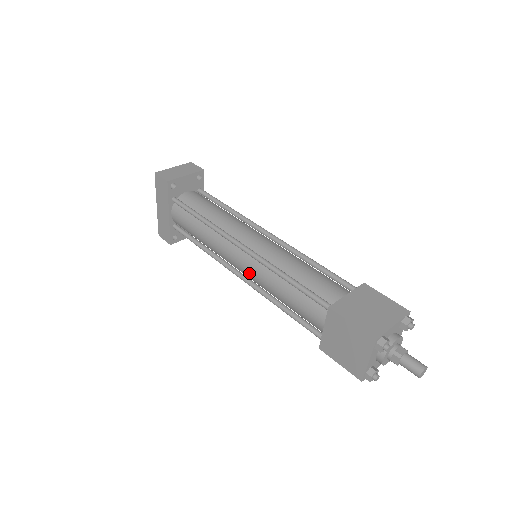
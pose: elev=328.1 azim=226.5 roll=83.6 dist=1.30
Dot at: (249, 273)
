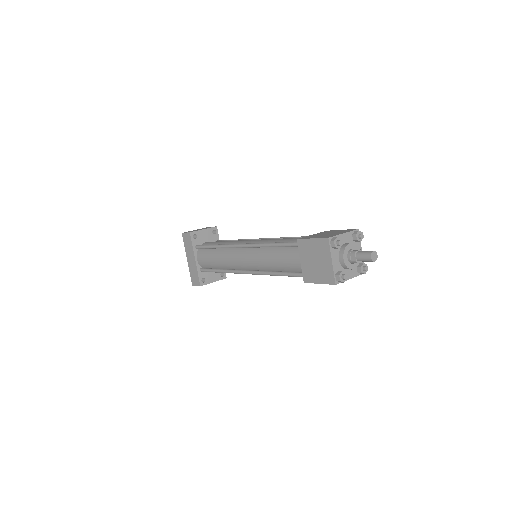
Dot at: (250, 262)
